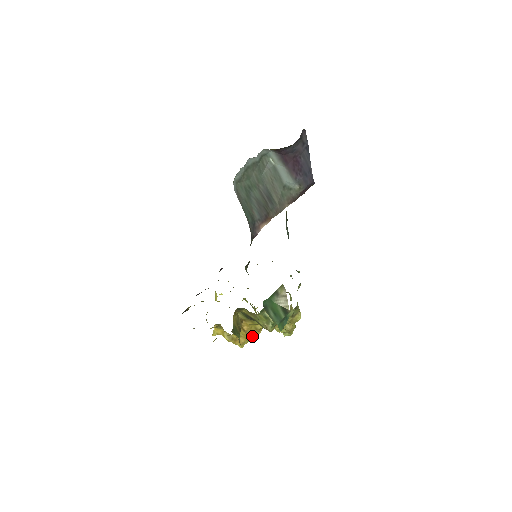
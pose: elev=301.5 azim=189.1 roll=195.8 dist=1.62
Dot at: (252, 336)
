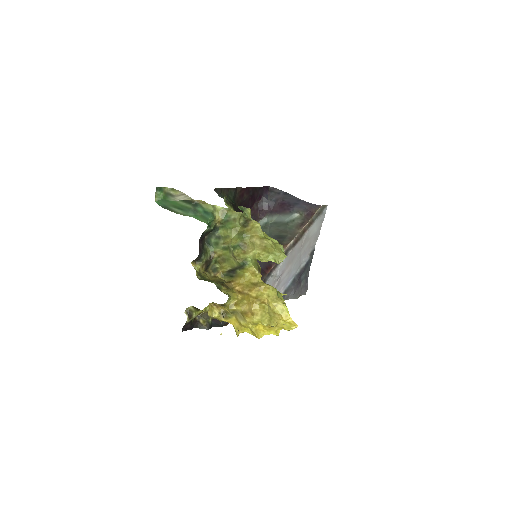
Dot at: (258, 296)
